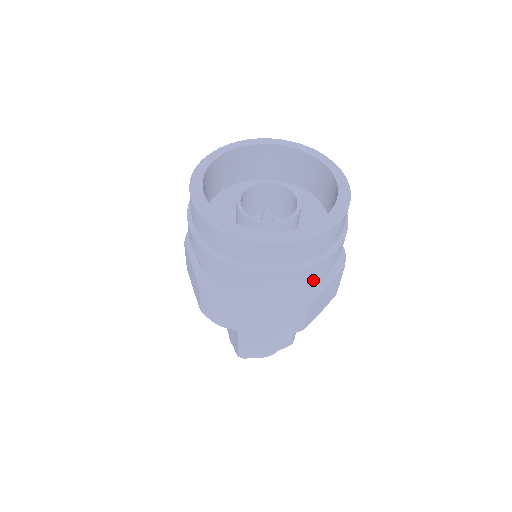
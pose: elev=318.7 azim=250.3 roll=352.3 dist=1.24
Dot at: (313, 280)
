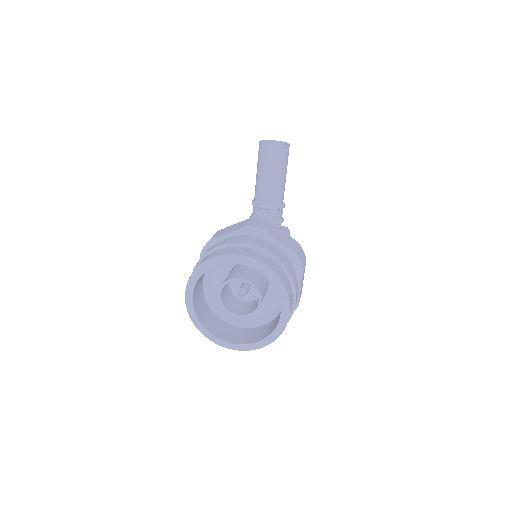
Dot at: occluded
